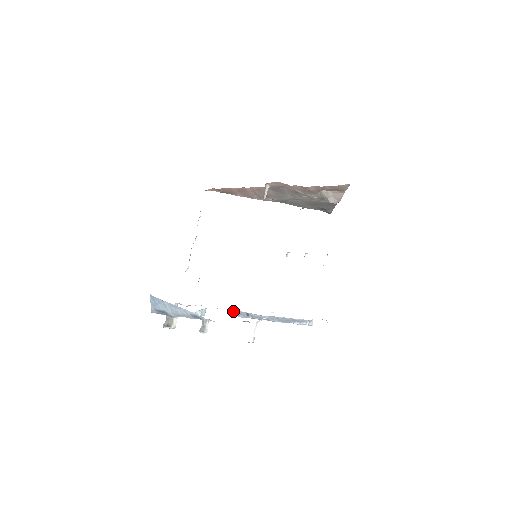
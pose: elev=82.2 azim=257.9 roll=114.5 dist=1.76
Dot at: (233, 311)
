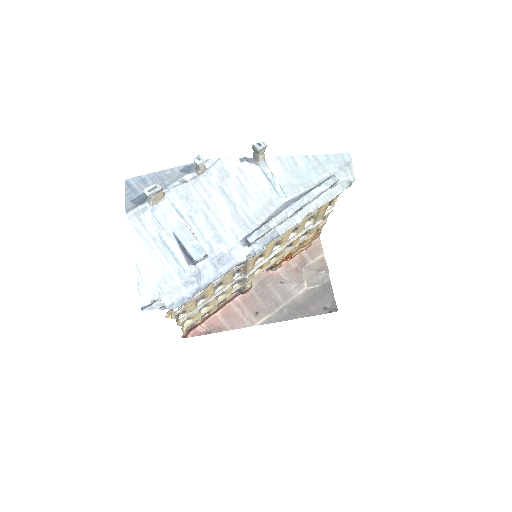
Dot at: (244, 238)
